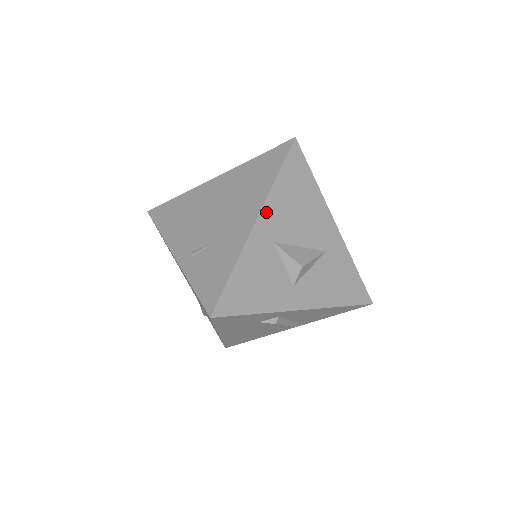
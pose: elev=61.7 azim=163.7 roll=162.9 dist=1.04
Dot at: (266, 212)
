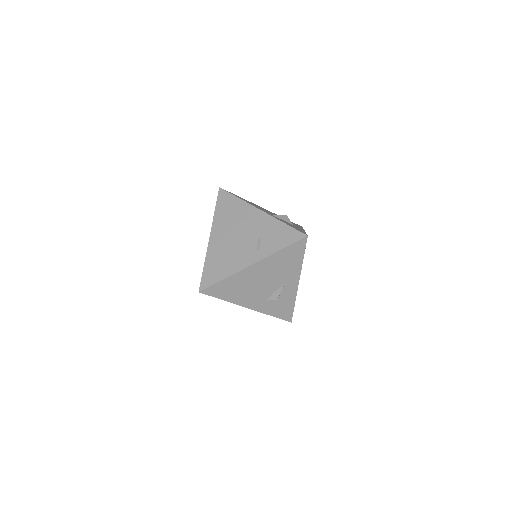
Dot at: (256, 207)
